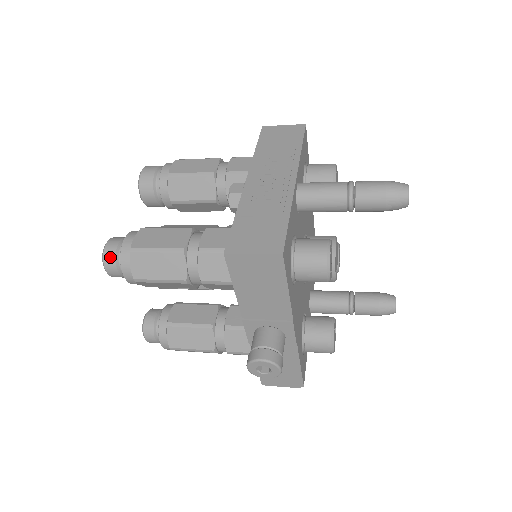
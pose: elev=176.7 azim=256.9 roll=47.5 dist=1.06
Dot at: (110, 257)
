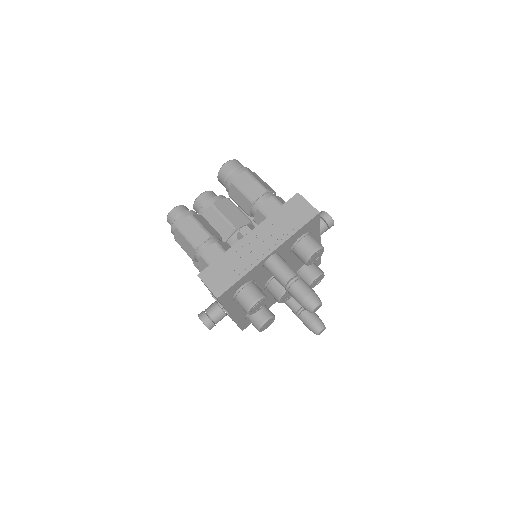
Dot at: (170, 218)
